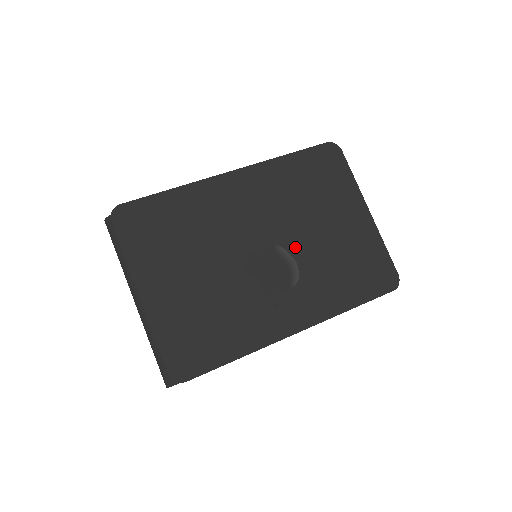
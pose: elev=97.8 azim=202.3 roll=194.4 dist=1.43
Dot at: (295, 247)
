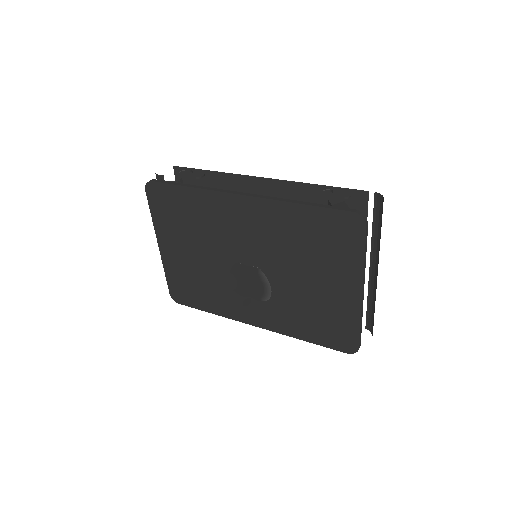
Dot at: (275, 279)
